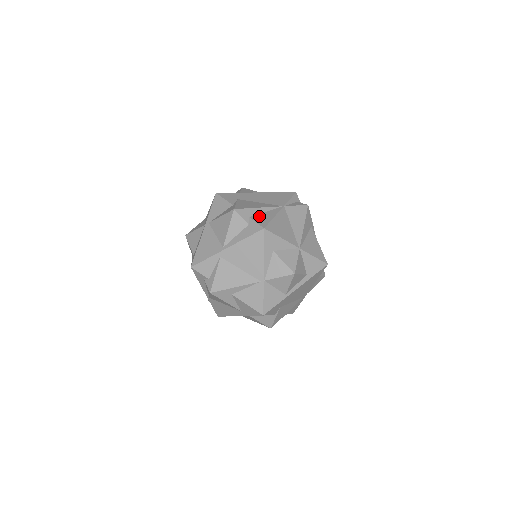
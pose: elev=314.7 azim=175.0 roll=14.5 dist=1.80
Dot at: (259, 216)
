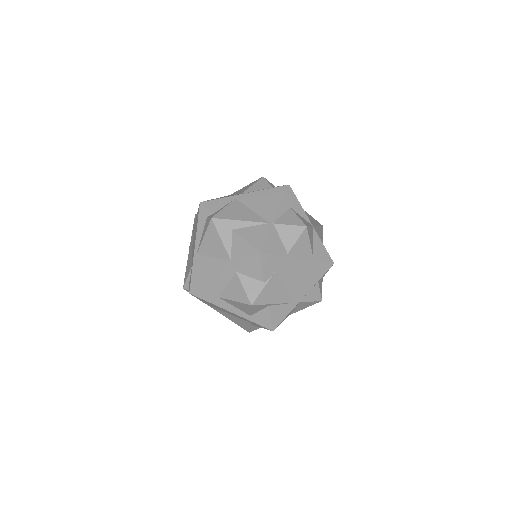
Dot at: occluded
